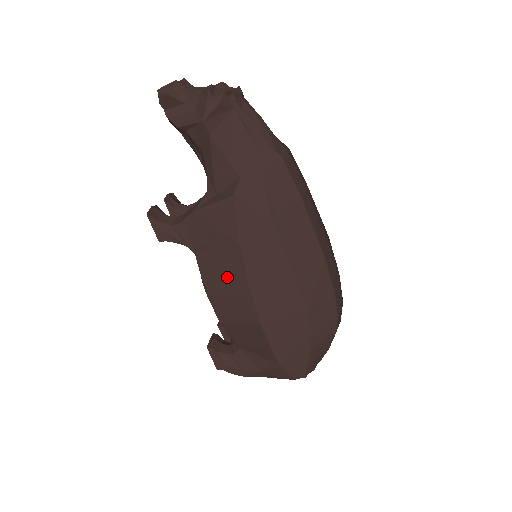
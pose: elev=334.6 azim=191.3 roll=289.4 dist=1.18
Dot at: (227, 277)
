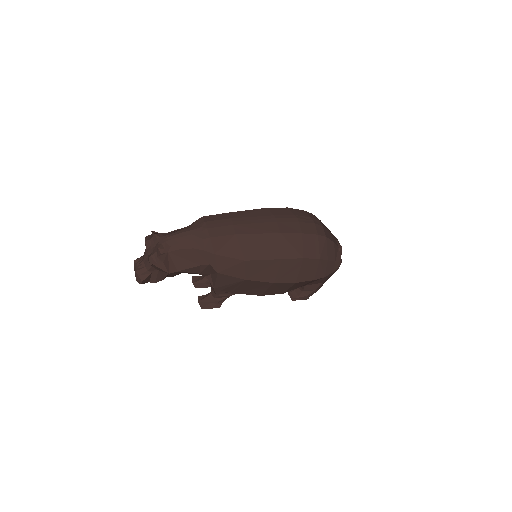
Dot at: (260, 288)
